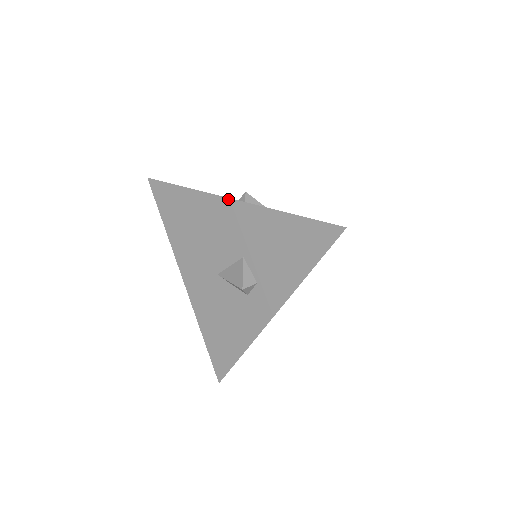
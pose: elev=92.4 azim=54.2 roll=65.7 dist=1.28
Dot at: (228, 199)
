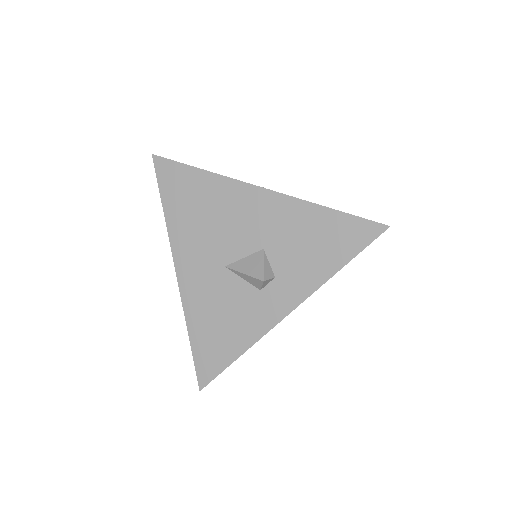
Dot at: (257, 187)
